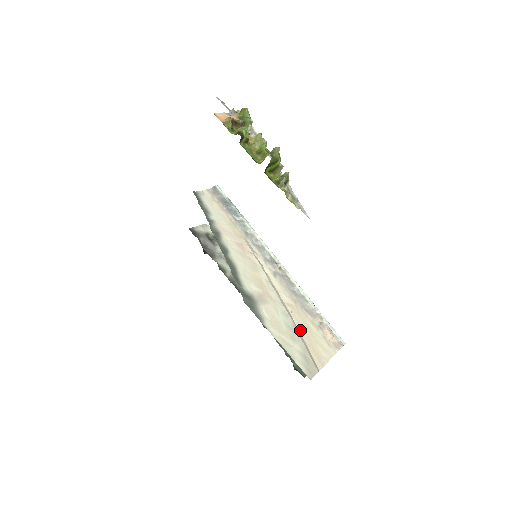
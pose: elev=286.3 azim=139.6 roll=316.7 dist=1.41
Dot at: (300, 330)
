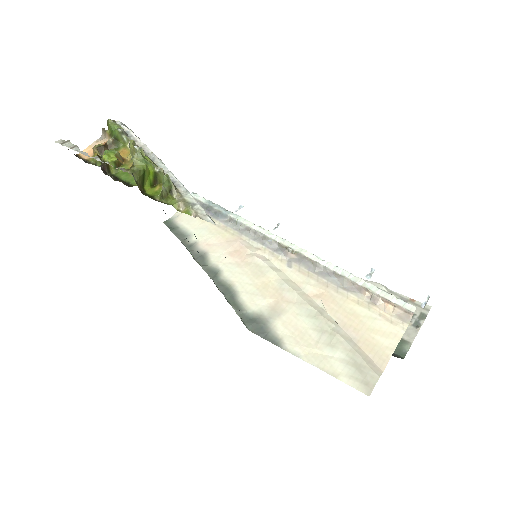
Dot at: (341, 325)
